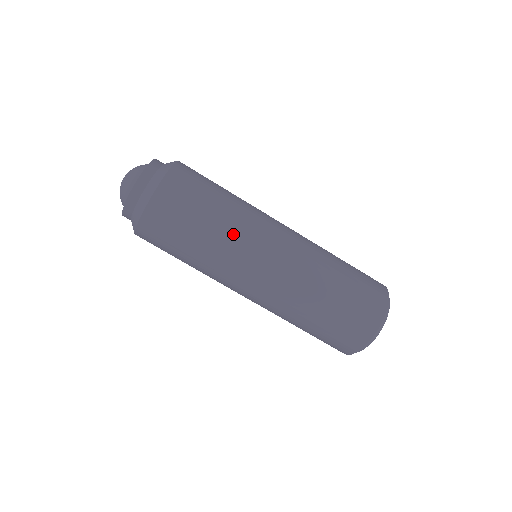
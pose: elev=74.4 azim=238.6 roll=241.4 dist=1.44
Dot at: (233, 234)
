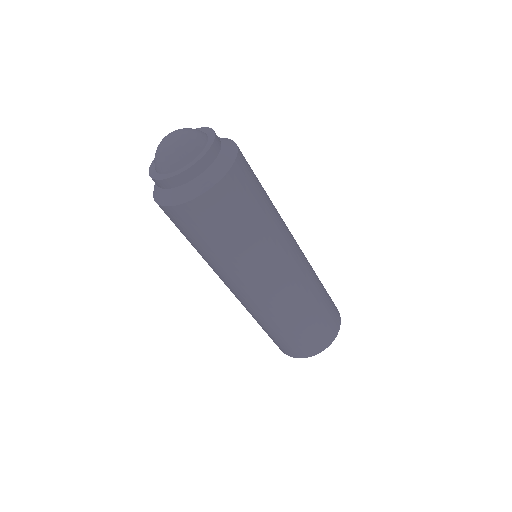
Dot at: (239, 264)
